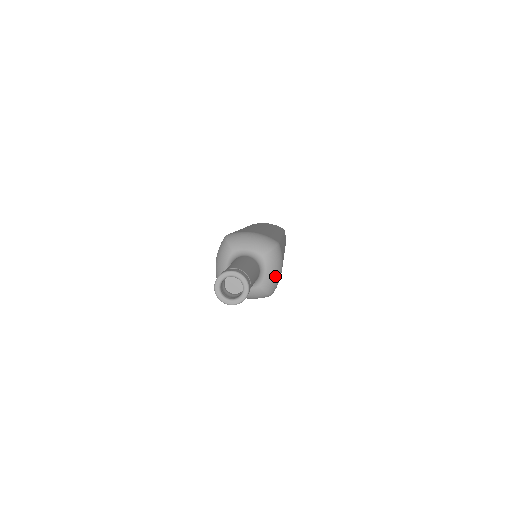
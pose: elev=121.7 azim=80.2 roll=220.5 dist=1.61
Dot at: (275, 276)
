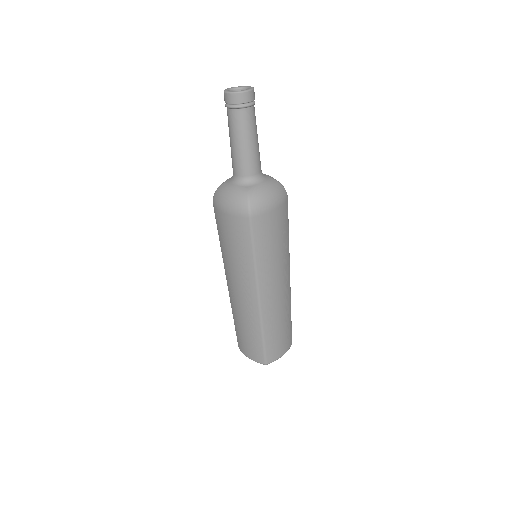
Dot at: occluded
